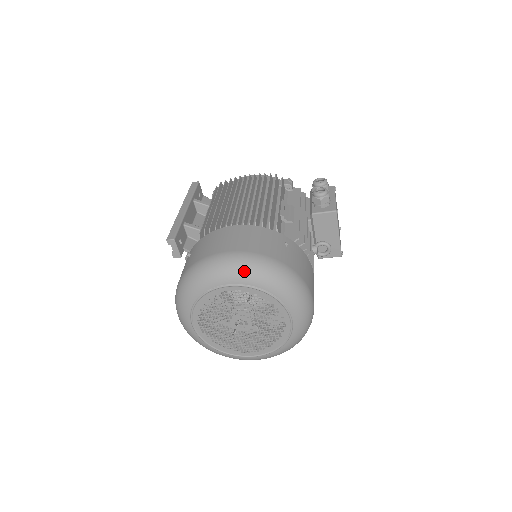
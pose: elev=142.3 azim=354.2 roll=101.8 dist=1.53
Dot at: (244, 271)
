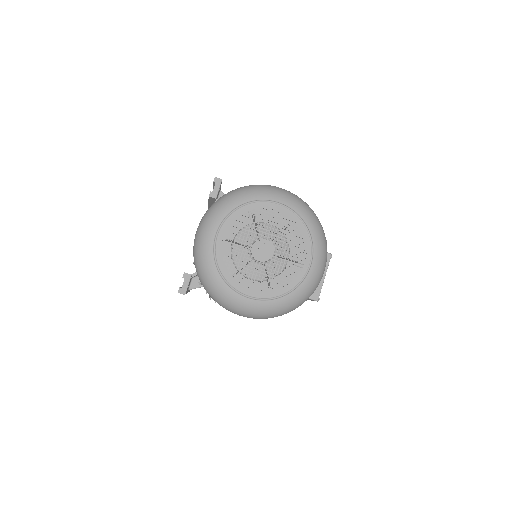
Dot at: (295, 199)
